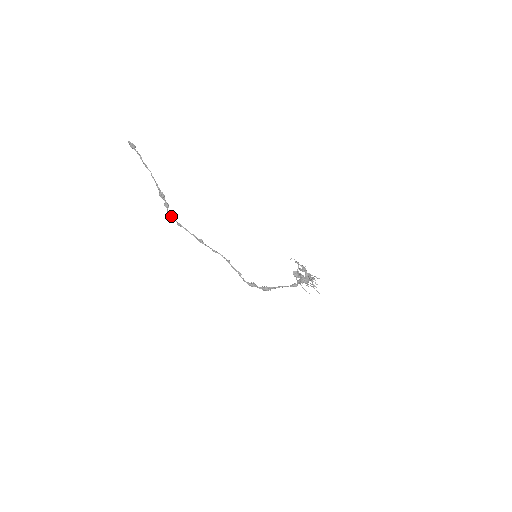
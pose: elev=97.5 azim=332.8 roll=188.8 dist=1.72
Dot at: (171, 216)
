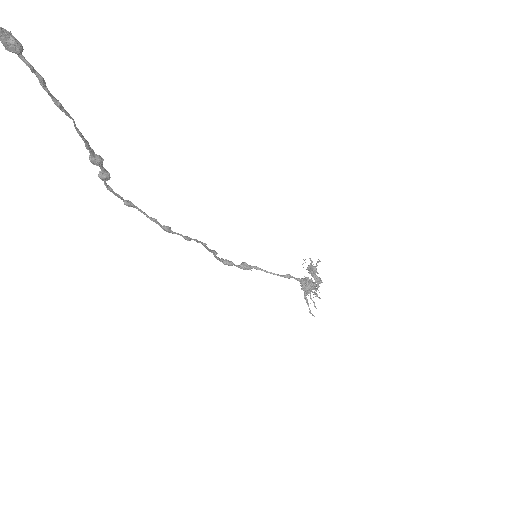
Dot at: (112, 192)
